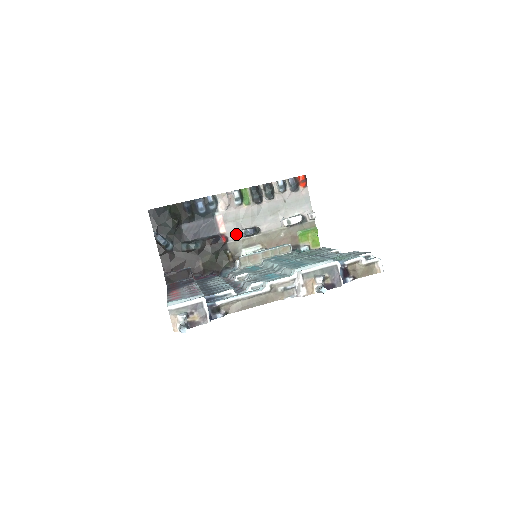
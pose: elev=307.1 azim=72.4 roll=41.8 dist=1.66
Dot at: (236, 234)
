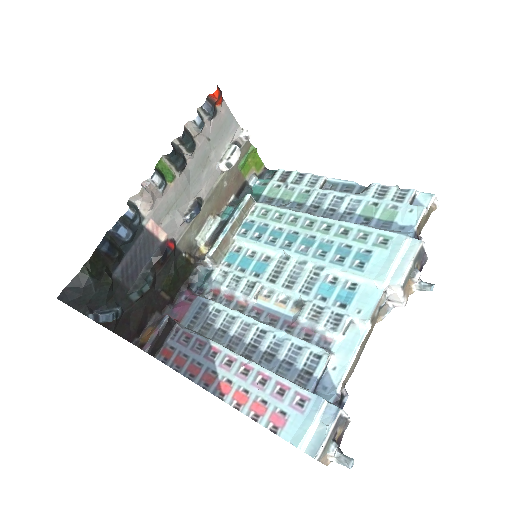
Dot at: (180, 227)
